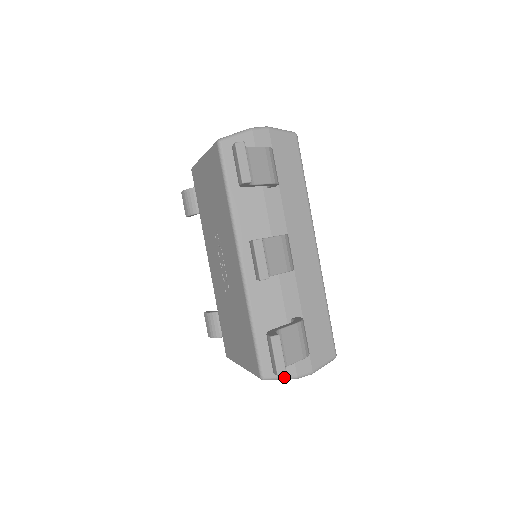
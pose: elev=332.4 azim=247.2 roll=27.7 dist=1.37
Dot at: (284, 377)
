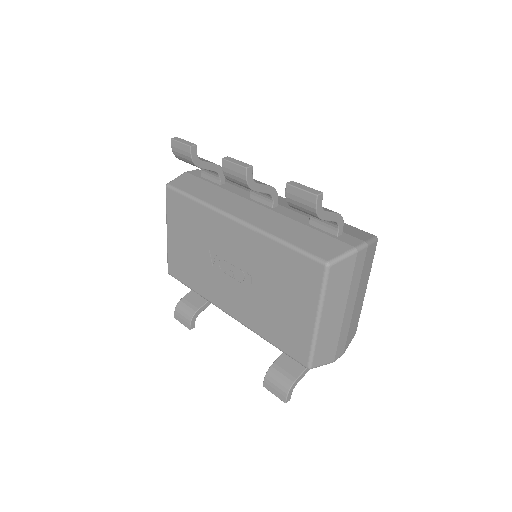
Dot at: (344, 253)
